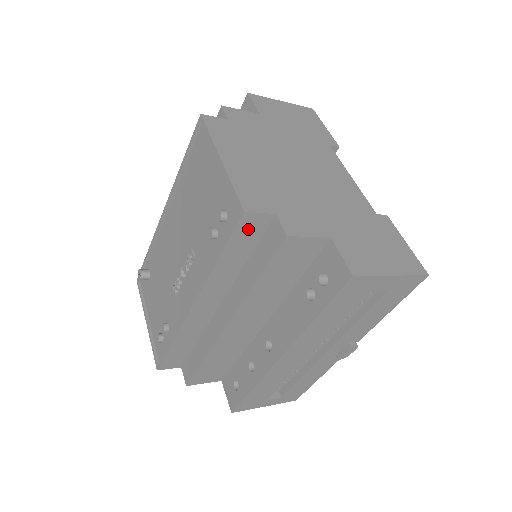
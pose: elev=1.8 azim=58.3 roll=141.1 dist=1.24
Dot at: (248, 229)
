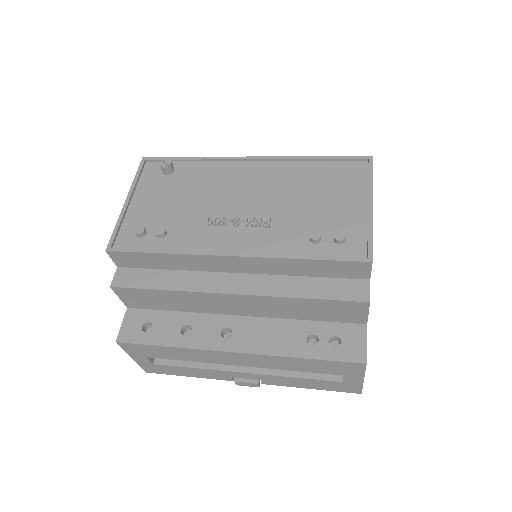
Dot at: (350, 268)
